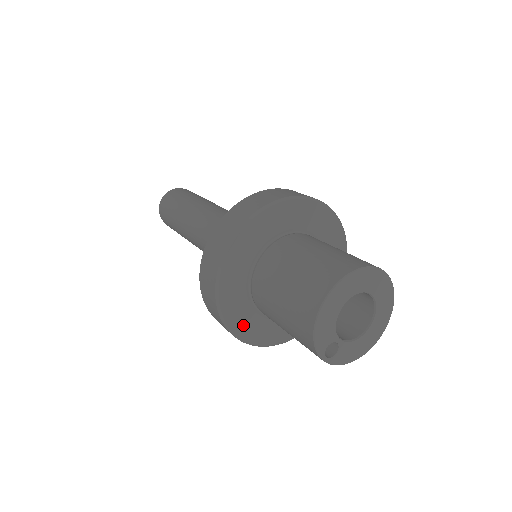
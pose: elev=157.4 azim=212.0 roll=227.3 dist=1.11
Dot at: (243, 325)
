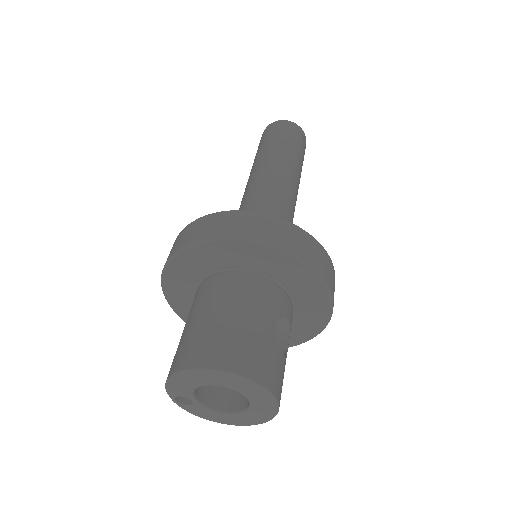
Dot at: (181, 305)
